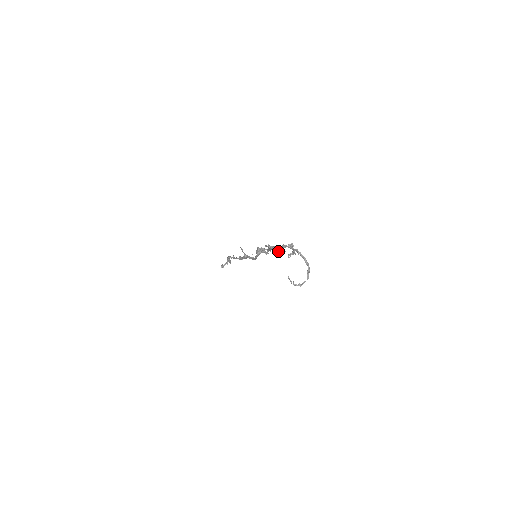
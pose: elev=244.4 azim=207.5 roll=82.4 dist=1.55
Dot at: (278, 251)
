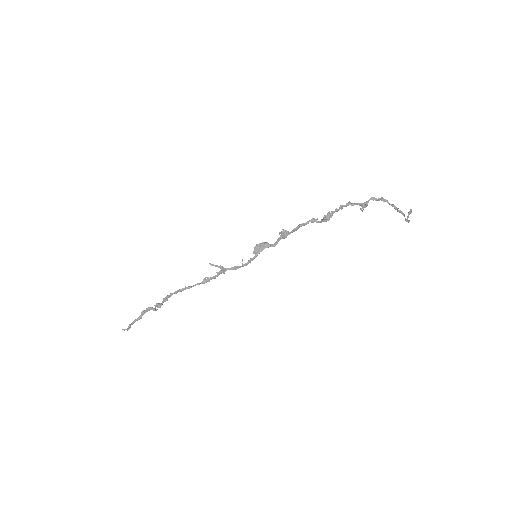
Dot at: (329, 218)
